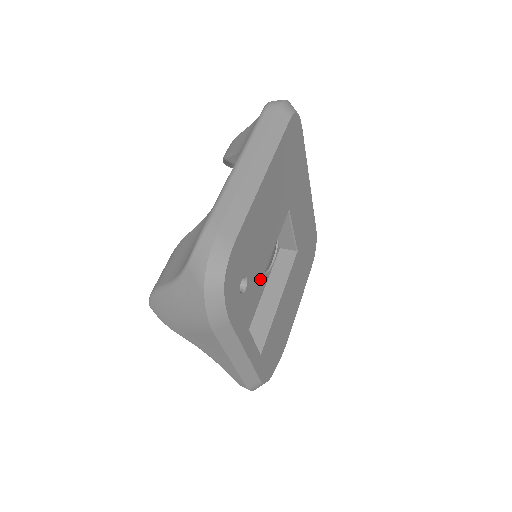
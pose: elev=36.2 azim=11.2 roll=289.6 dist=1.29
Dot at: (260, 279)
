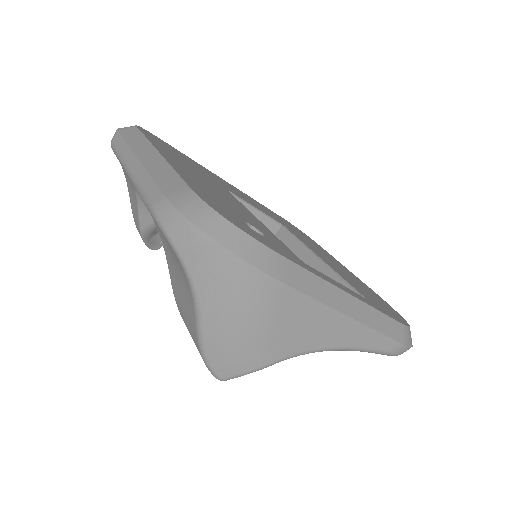
Dot at: (270, 232)
